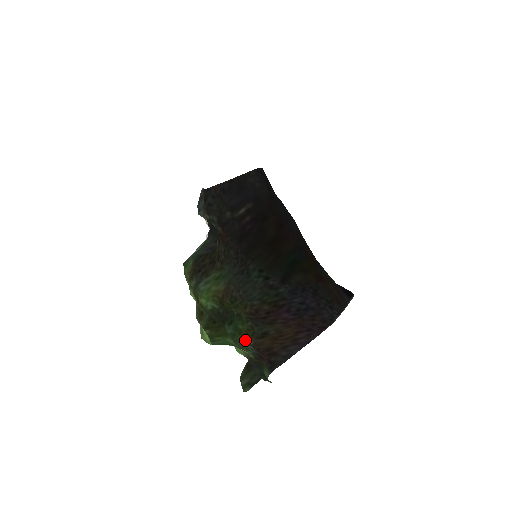
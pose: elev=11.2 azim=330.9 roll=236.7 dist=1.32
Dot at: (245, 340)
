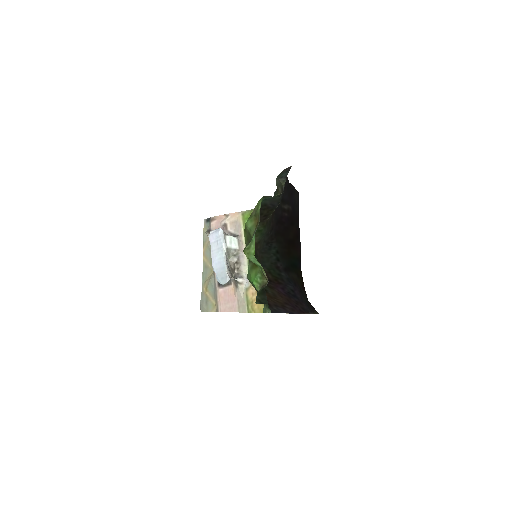
Dot at: occluded
